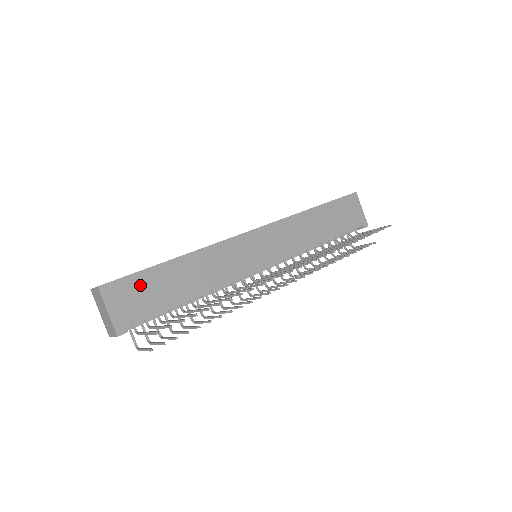
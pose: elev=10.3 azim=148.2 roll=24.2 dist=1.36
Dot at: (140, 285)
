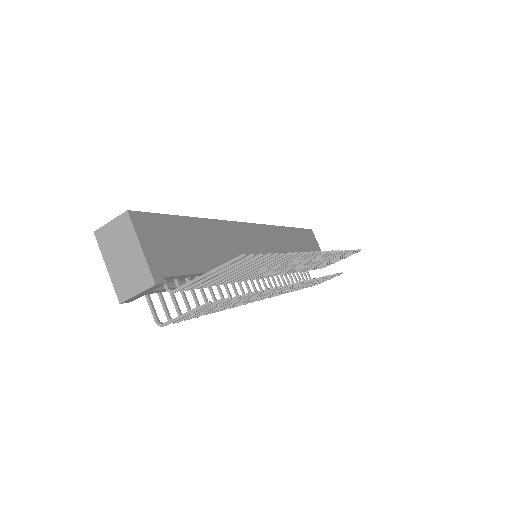
Dot at: (171, 231)
